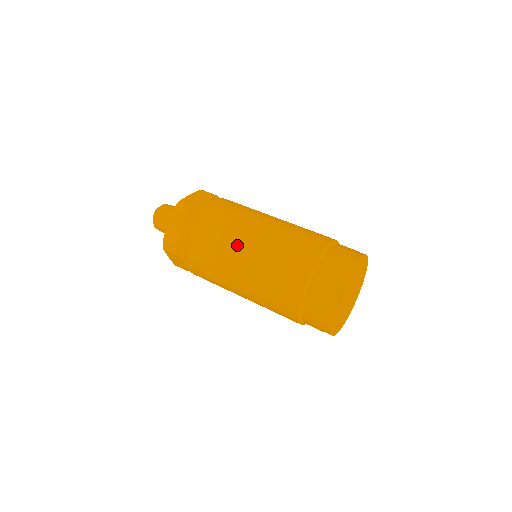
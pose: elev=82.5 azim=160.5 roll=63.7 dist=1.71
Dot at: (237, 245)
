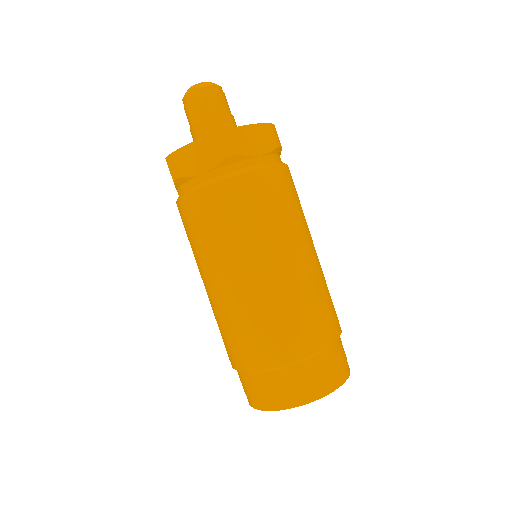
Dot at: (242, 260)
